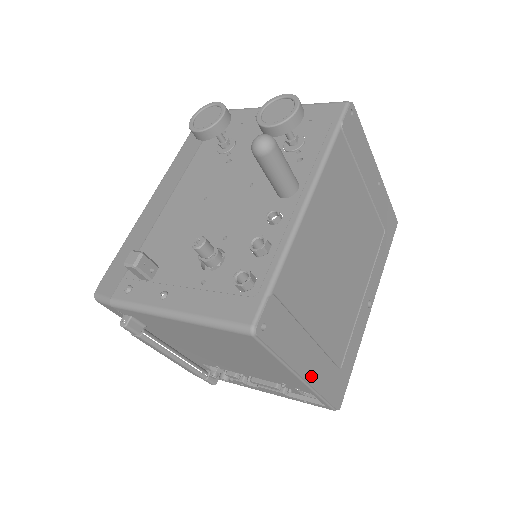
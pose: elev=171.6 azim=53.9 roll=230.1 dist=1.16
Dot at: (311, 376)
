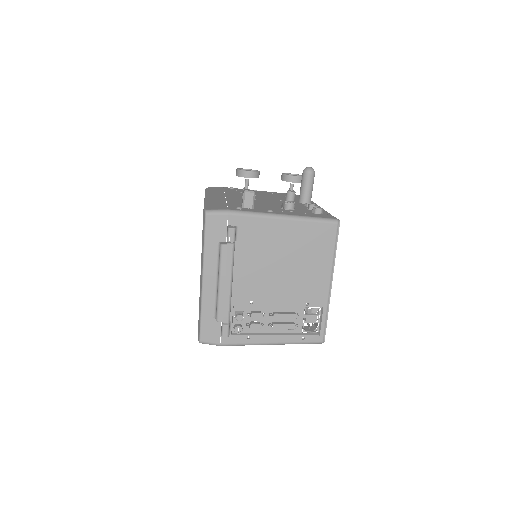
Dot at: occluded
